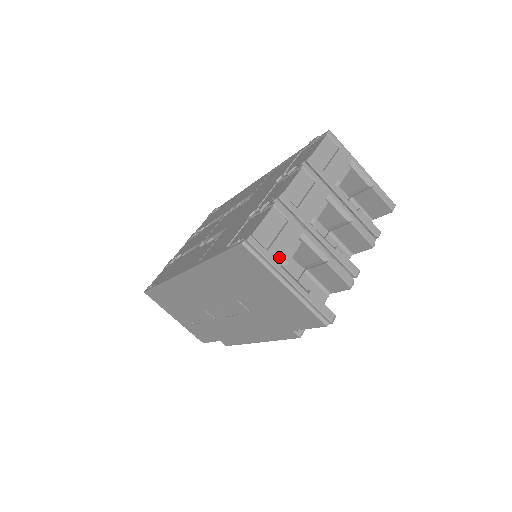
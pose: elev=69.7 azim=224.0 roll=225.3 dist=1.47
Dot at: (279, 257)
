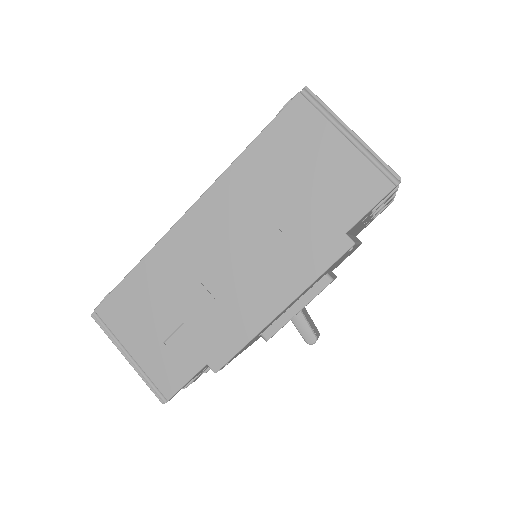
Dot at: occluded
